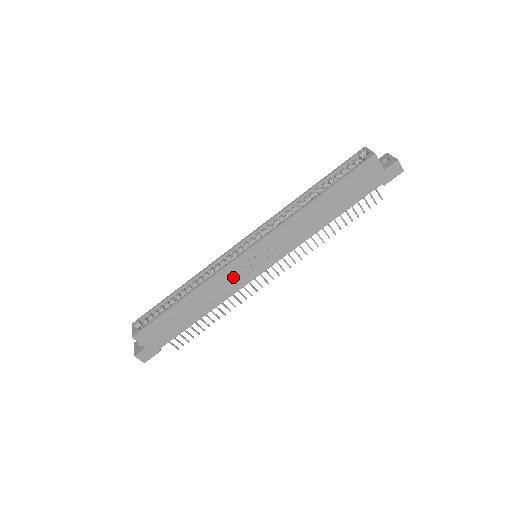
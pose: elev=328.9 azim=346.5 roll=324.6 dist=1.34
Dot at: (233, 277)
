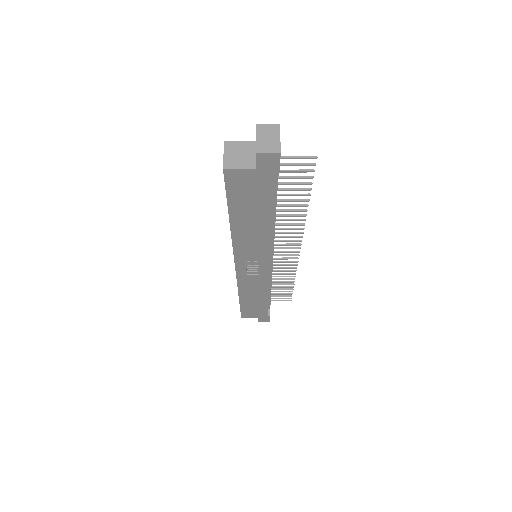
Dot at: (252, 280)
